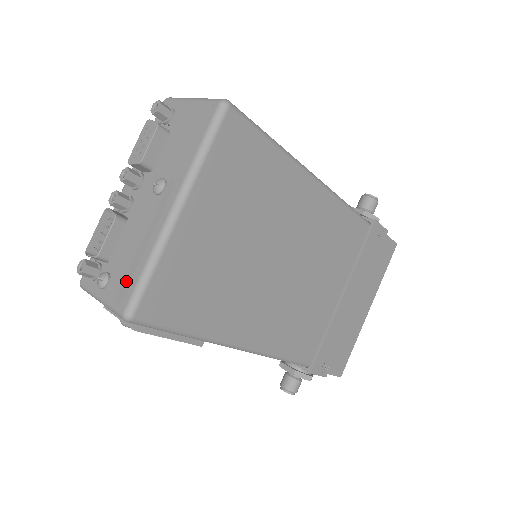
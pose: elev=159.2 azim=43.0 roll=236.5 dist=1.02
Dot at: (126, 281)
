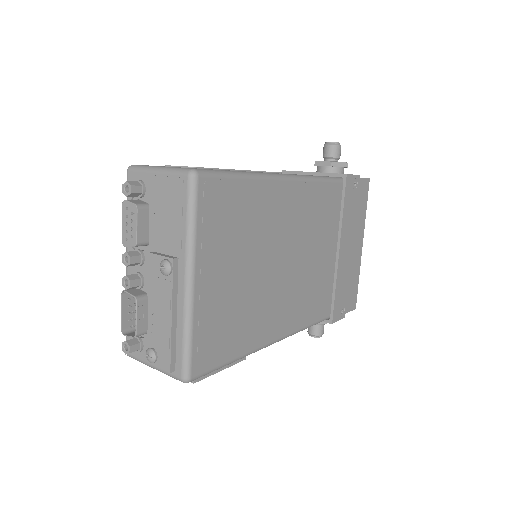
Dot at: (172, 354)
